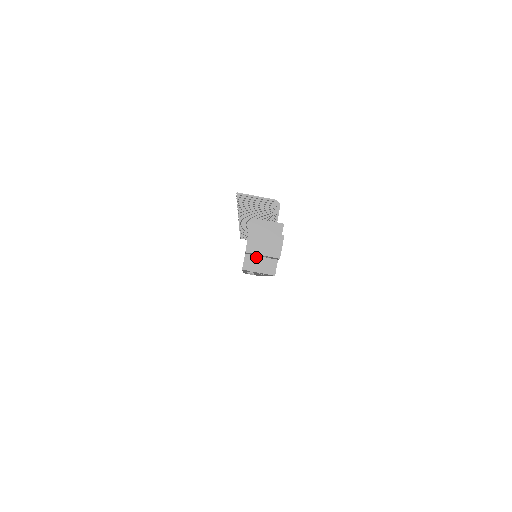
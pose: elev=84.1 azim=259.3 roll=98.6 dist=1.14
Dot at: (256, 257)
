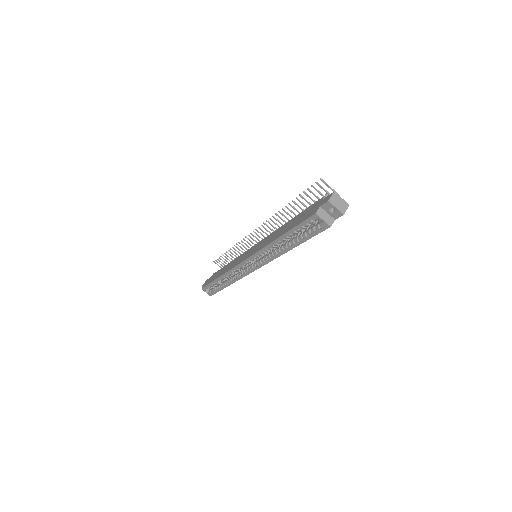
Dot at: (325, 212)
